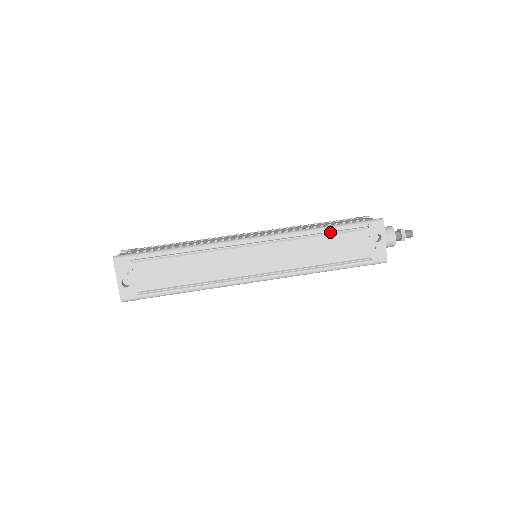
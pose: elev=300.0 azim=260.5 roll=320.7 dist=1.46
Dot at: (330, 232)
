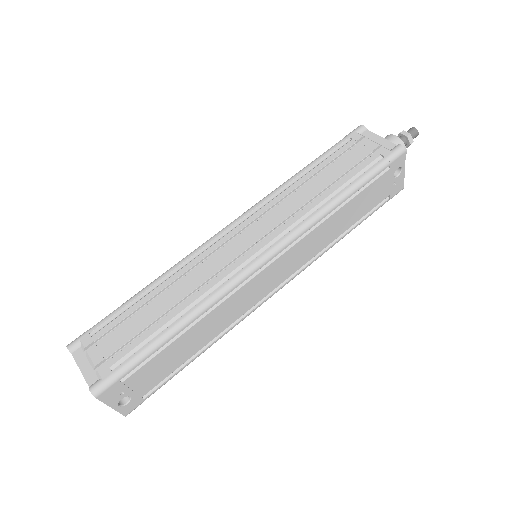
Dot at: (349, 196)
